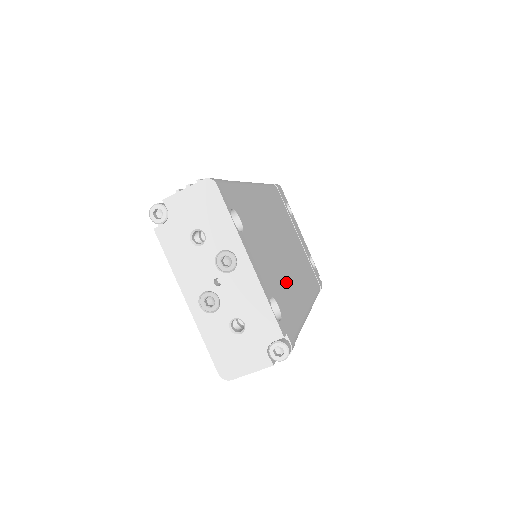
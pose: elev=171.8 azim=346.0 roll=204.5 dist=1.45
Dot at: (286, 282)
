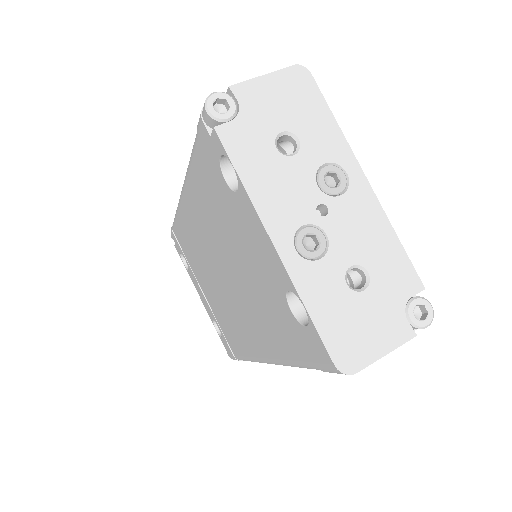
Dot at: occluded
